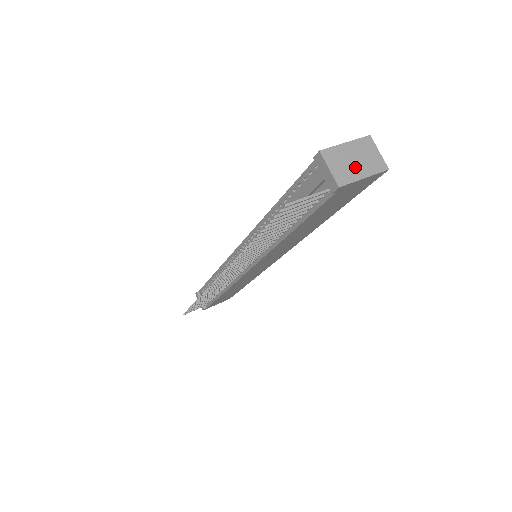
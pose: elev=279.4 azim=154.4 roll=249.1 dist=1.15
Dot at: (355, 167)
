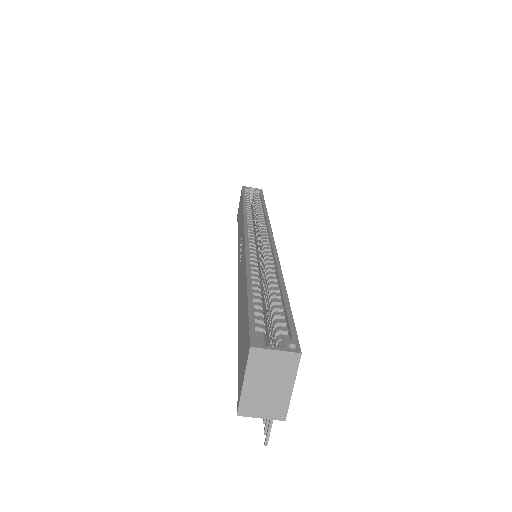
Dot at: (275, 391)
